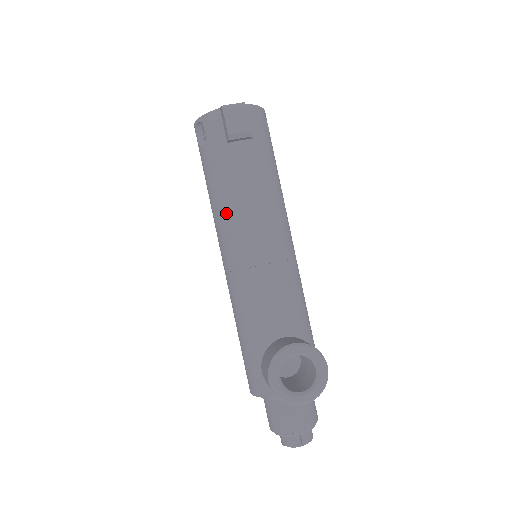
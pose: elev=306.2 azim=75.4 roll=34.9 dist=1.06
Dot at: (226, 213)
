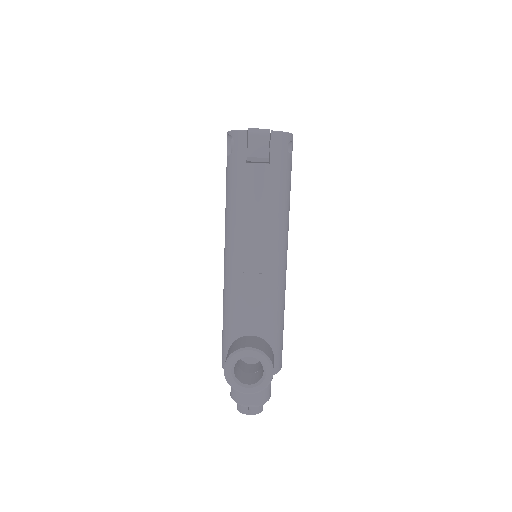
Dot at: (232, 221)
